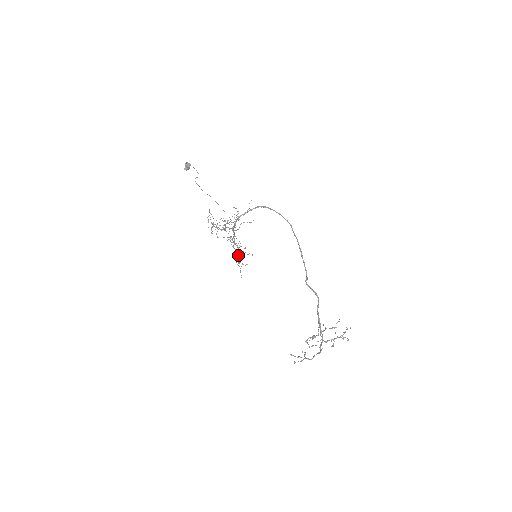
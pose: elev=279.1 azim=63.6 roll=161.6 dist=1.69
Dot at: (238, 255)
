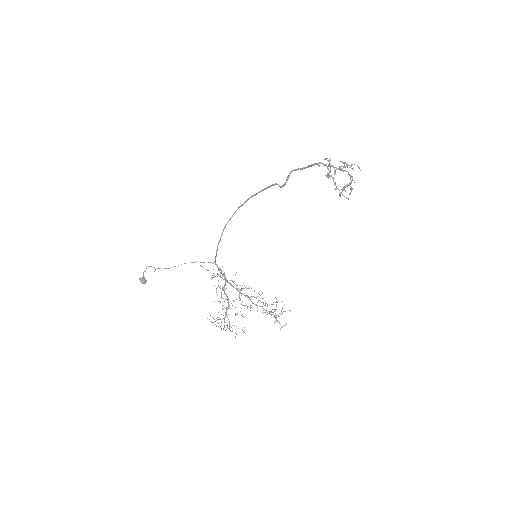
Dot at: (259, 294)
